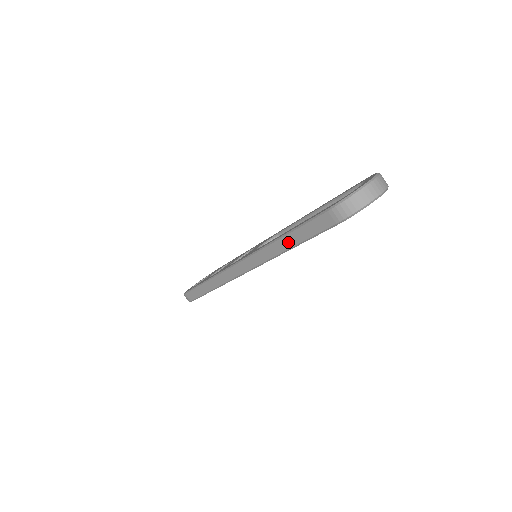
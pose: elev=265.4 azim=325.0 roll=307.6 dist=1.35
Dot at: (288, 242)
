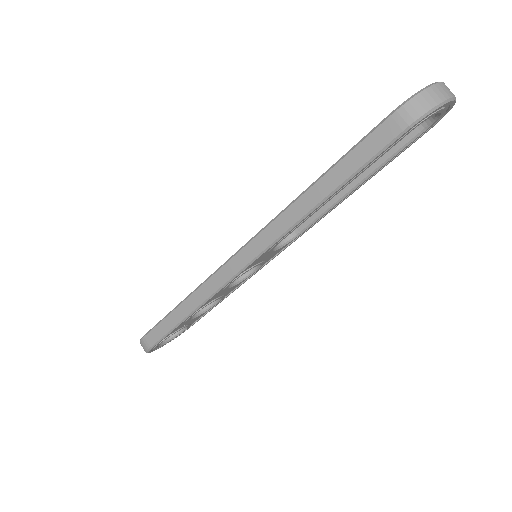
Dot at: (323, 188)
